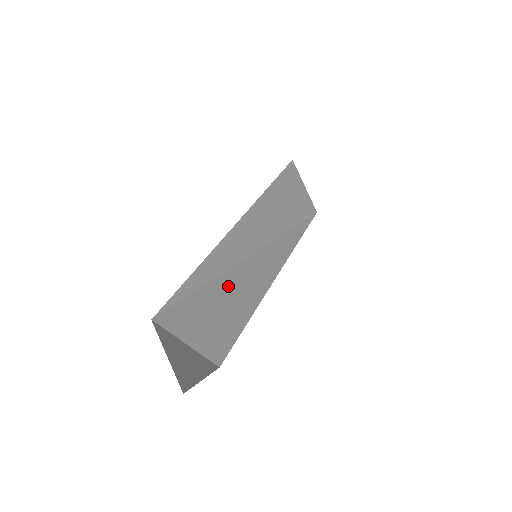
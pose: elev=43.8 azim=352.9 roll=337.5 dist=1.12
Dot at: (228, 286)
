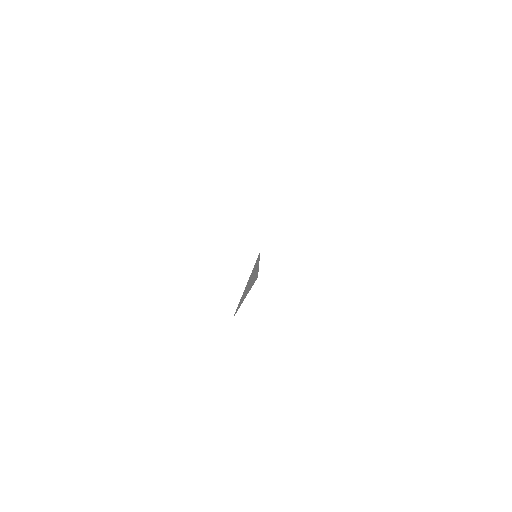
Dot at: occluded
